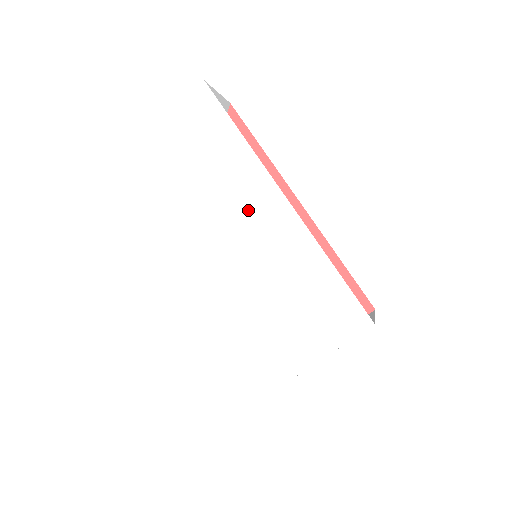
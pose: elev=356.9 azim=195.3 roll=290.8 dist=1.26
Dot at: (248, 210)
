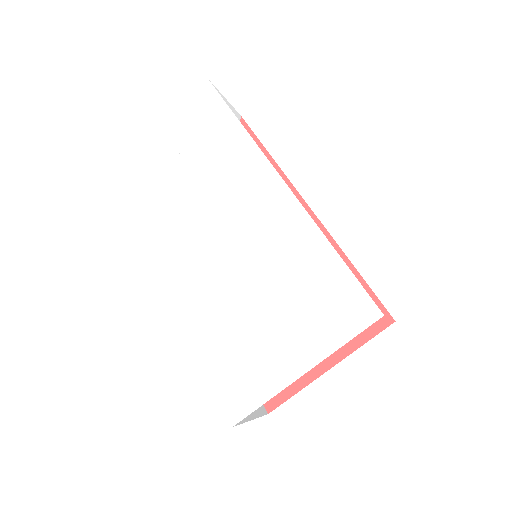
Dot at: (243, 196)
